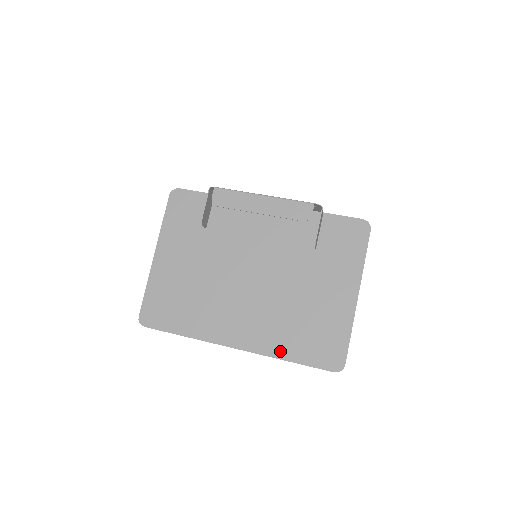
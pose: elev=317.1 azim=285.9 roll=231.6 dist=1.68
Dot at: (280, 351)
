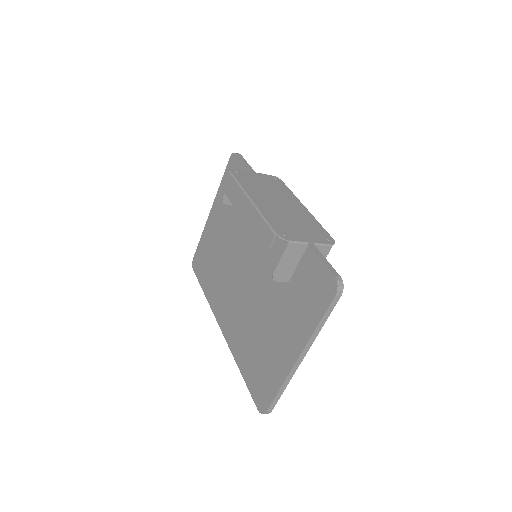
Dot at: (238, 357)
